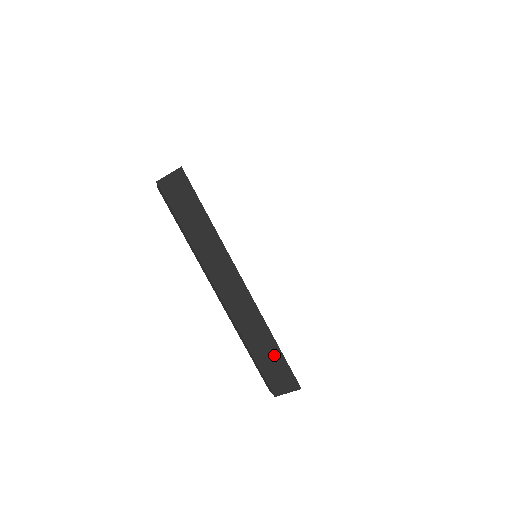
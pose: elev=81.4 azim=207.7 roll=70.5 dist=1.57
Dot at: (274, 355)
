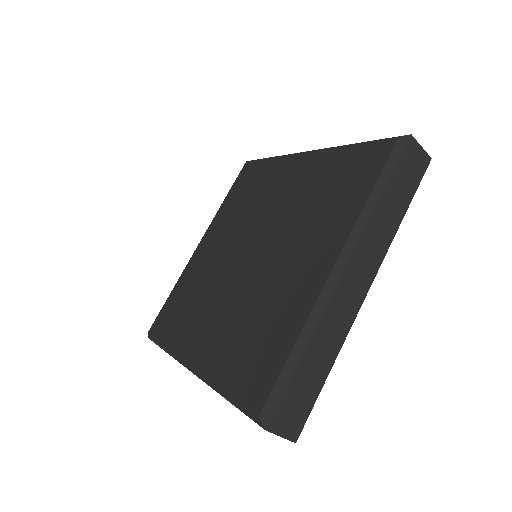
Dot at: (315, 383)
